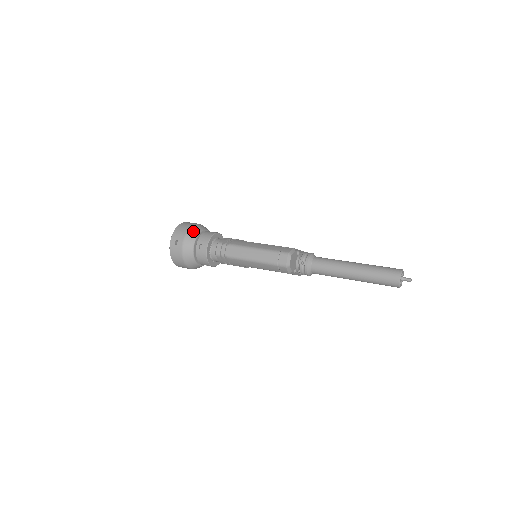
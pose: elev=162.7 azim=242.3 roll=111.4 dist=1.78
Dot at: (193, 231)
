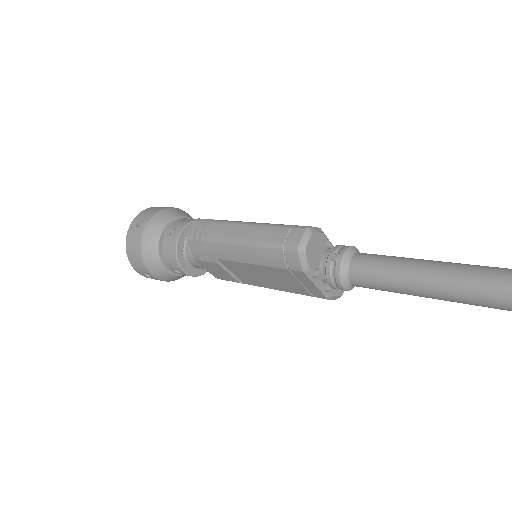
Dot at: (170, 212)
